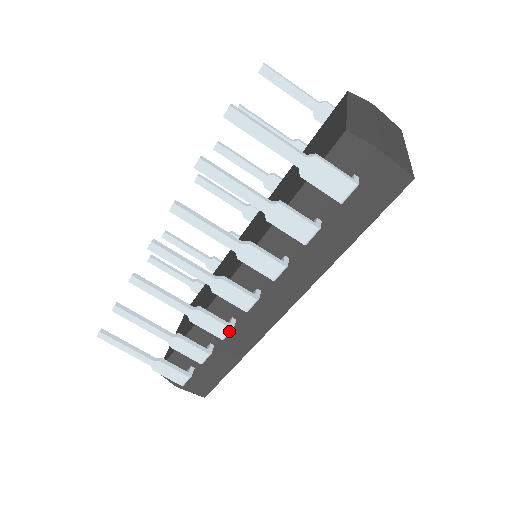
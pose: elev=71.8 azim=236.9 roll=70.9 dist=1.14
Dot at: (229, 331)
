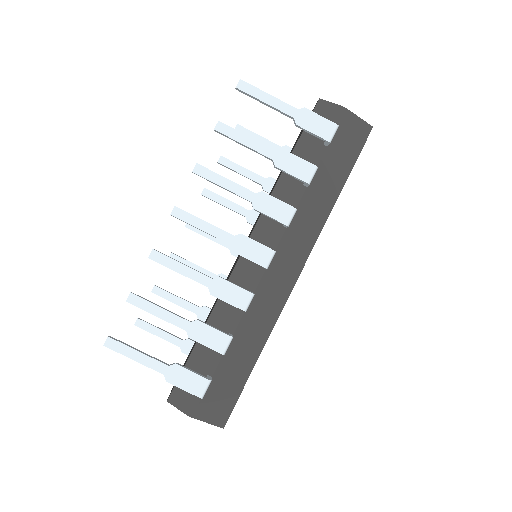
Dot at: (251, 297)
